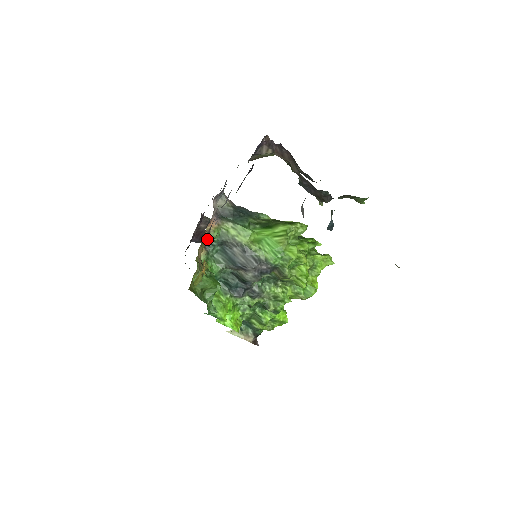
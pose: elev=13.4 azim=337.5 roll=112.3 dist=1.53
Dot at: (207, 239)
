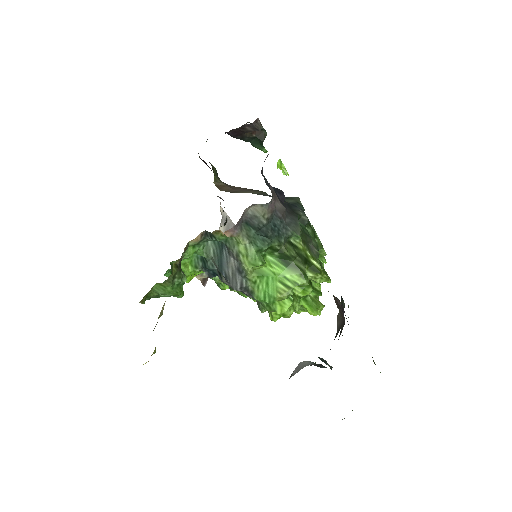
Dot at: (210, 232)
